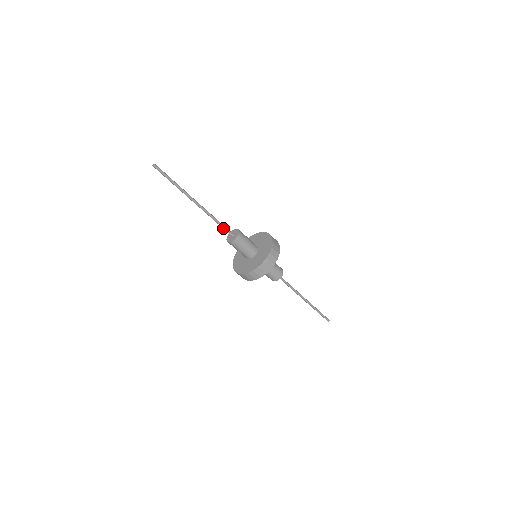
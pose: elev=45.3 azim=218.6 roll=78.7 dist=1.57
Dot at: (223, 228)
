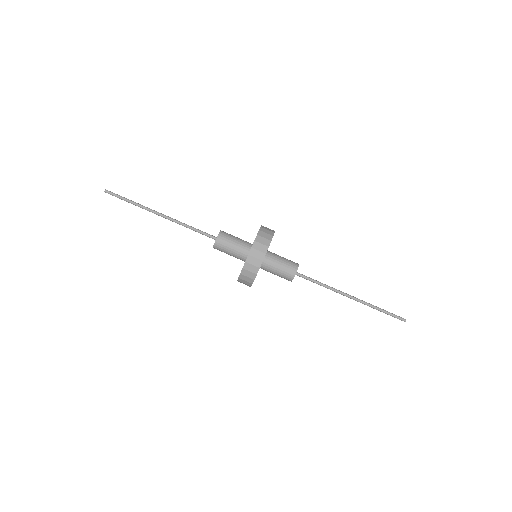
Dot at: (202, 234)
